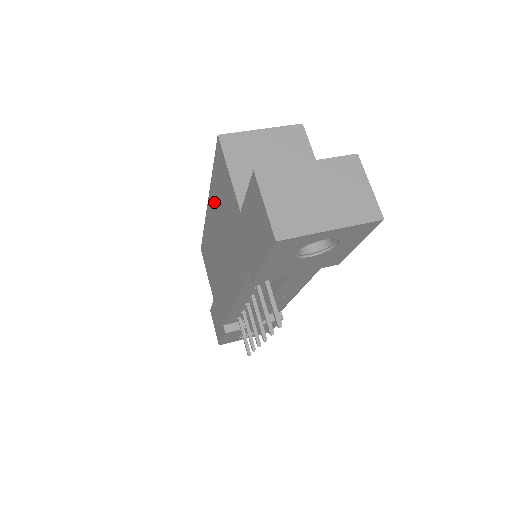
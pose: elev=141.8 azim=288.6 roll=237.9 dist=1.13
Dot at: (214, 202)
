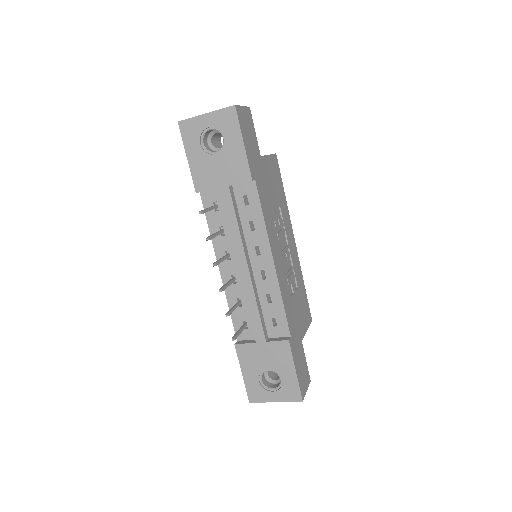
Dot at: occluded
